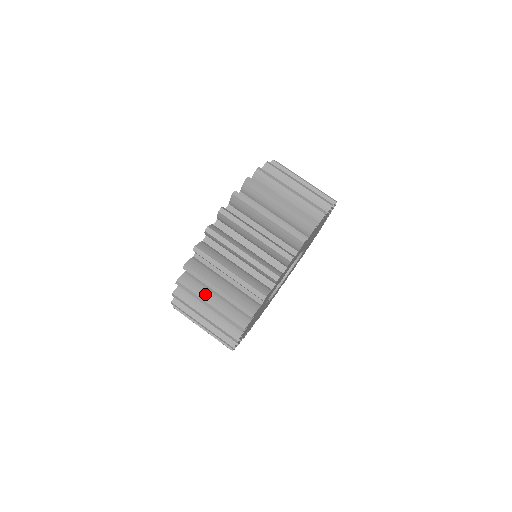
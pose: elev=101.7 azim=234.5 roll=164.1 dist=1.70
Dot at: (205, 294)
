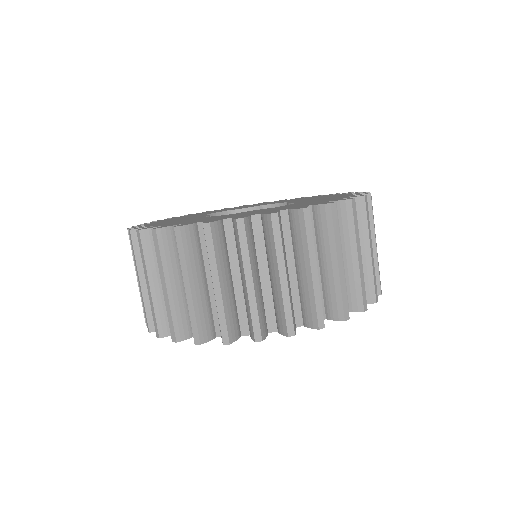
Dot at: (195, 269)
